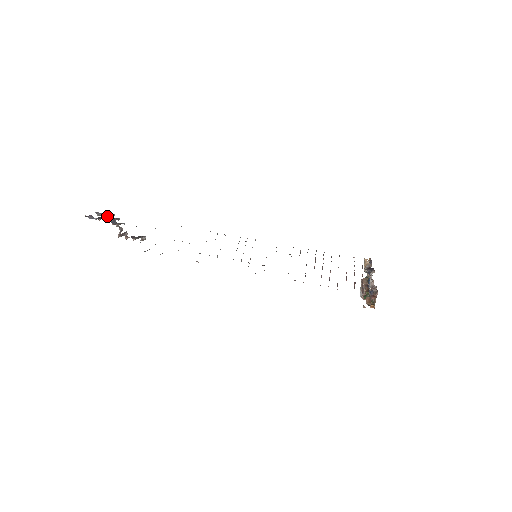
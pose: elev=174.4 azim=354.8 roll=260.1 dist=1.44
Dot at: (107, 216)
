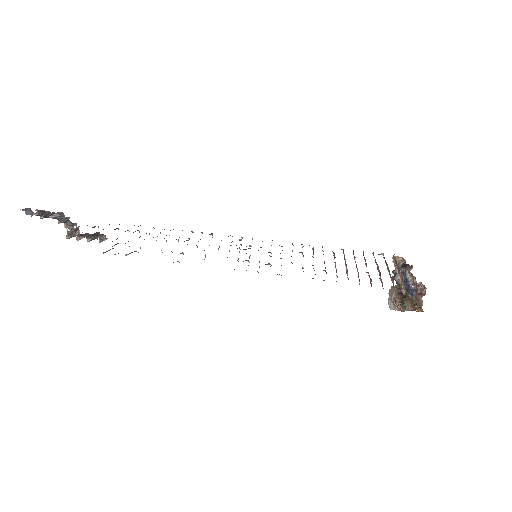
Dot at: (52, 218)
